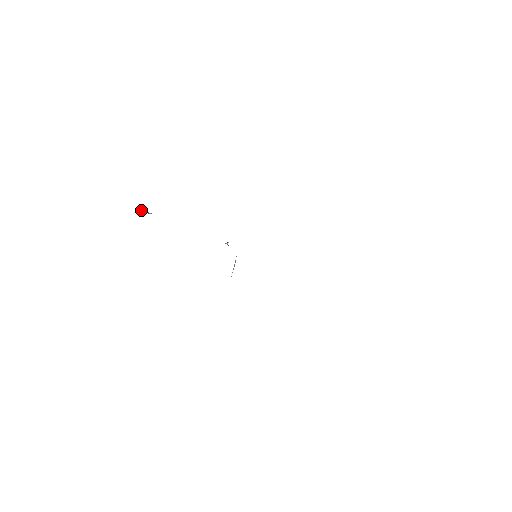
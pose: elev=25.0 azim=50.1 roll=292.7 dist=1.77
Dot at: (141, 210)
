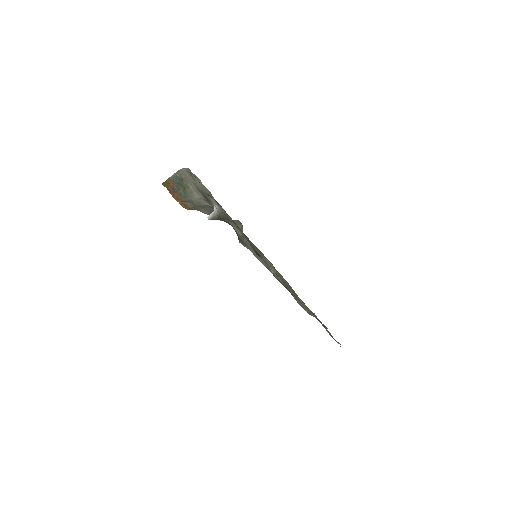
Dot at: out of frame
